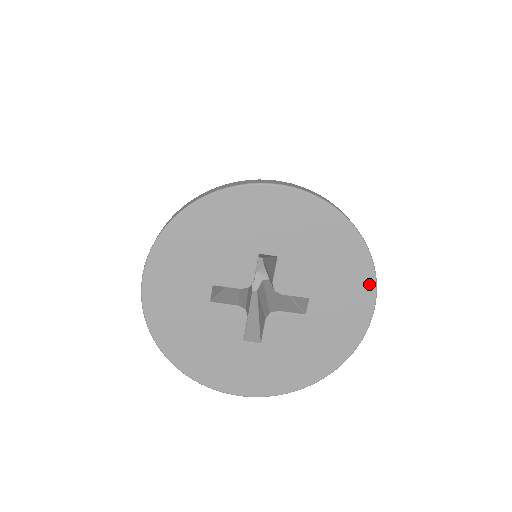
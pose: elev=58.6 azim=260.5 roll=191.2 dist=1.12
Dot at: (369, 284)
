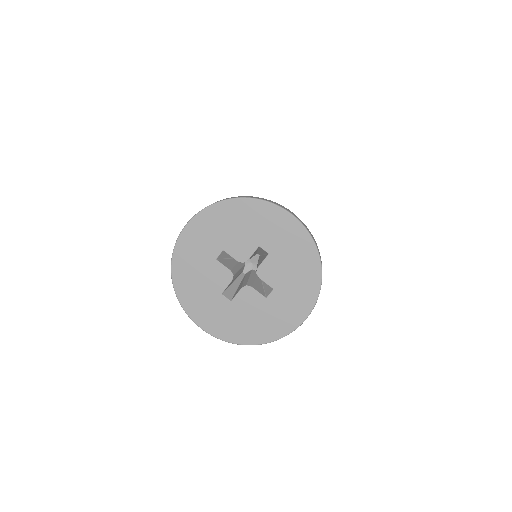
Dot at: (312, 300)
